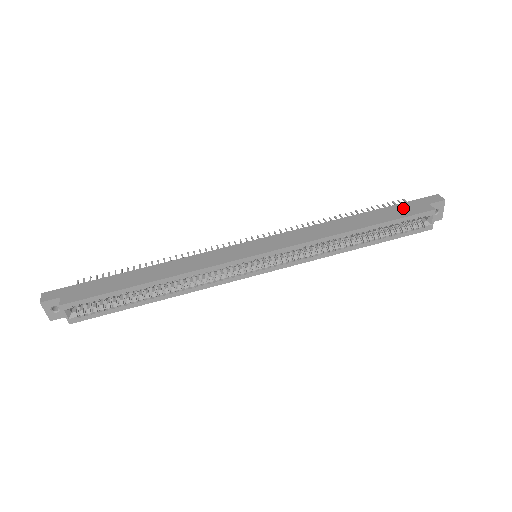
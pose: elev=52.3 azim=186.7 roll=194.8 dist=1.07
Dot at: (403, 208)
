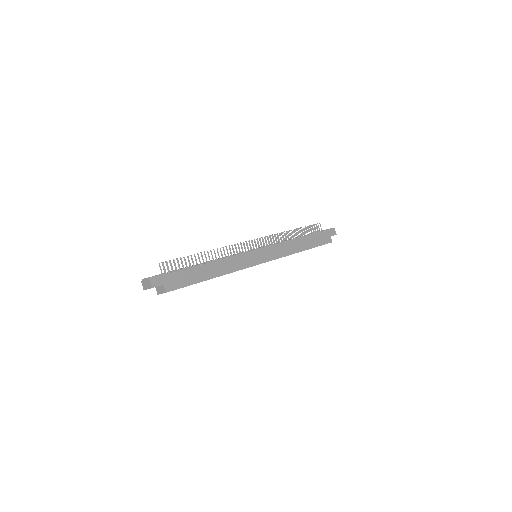
Dot at: (321, 237)
